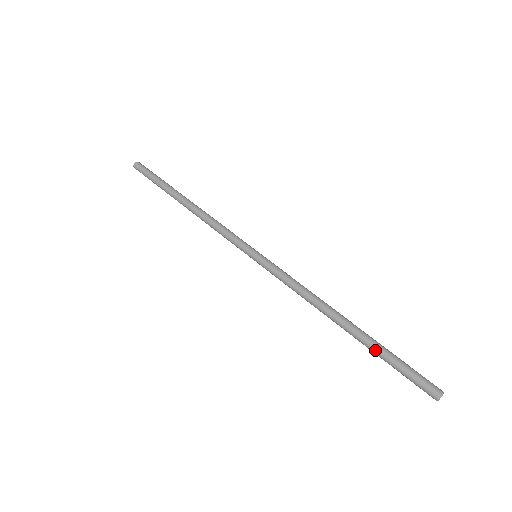
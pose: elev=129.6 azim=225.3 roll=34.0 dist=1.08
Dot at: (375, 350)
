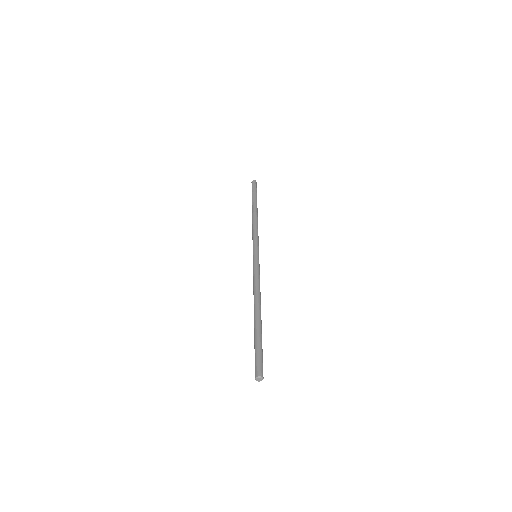
Dot at: (255, 334)
